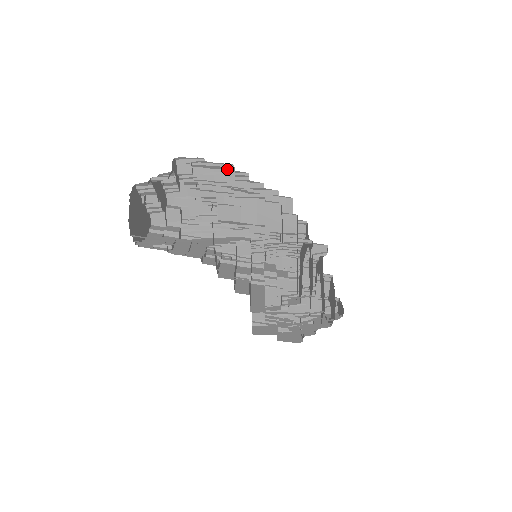
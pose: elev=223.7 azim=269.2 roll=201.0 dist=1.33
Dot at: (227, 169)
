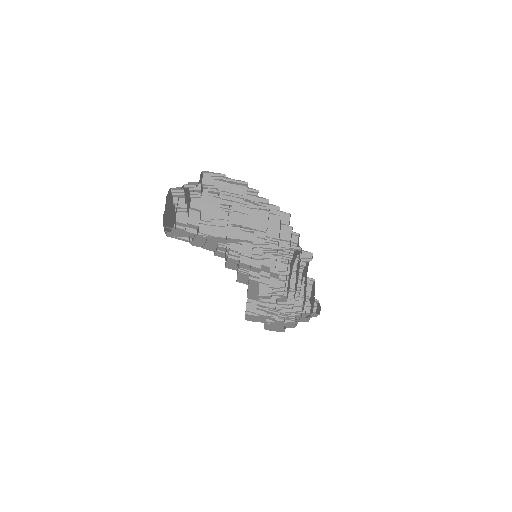
Dot at: (242, 185)
